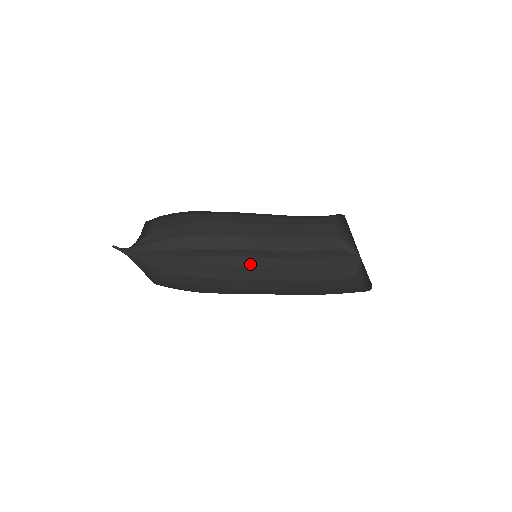
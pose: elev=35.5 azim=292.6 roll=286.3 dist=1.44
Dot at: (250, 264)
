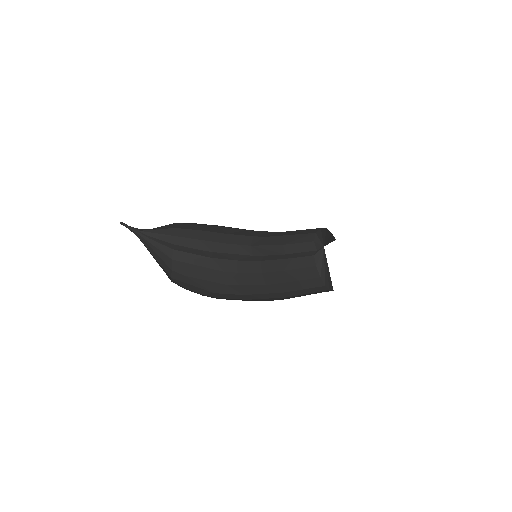
Dot at: (248, 259)
